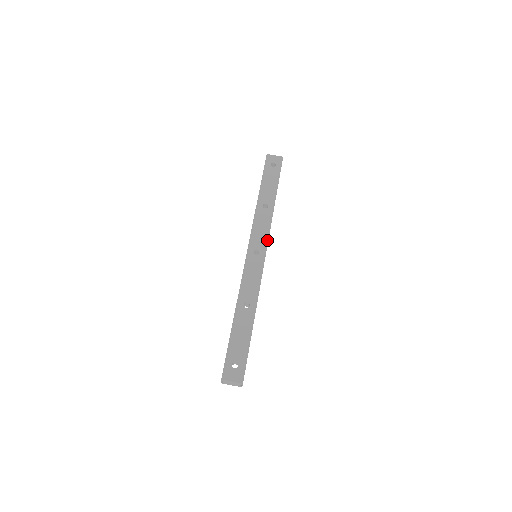
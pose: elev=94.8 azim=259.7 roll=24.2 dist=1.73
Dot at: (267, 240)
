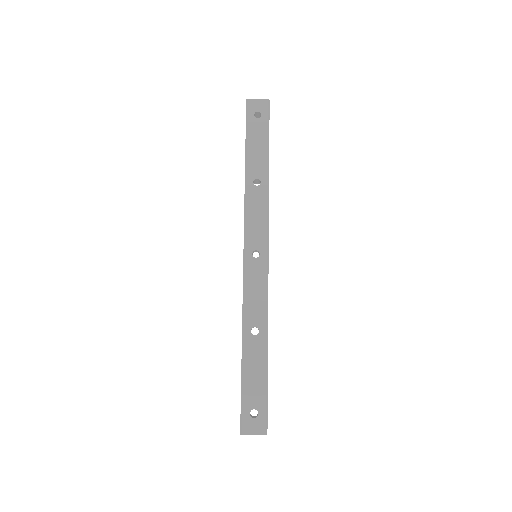
Dot at: (267, 233)
